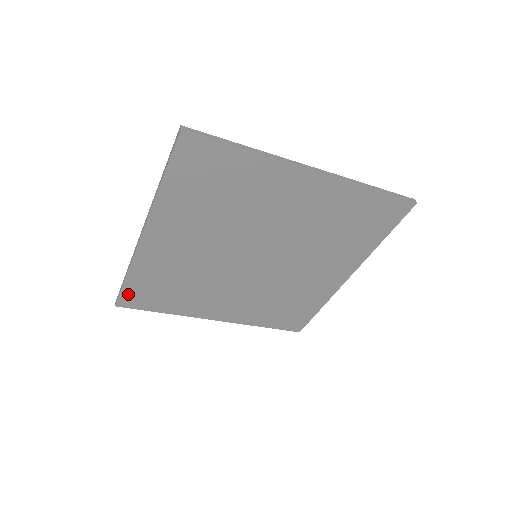
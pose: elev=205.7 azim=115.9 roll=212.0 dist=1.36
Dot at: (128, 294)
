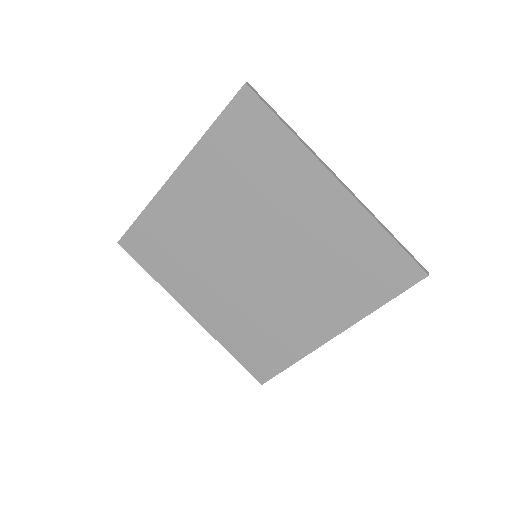
Dot at: (134, 235)
